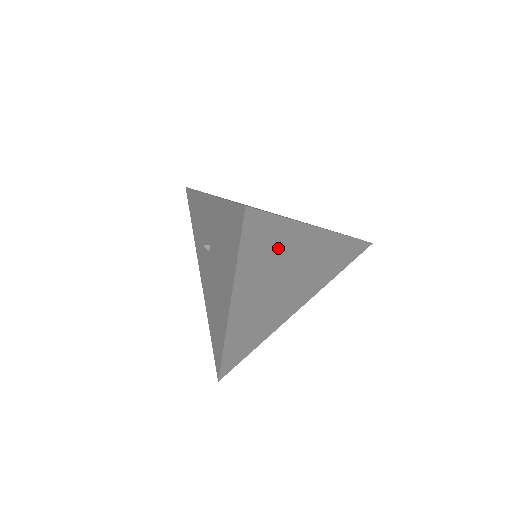
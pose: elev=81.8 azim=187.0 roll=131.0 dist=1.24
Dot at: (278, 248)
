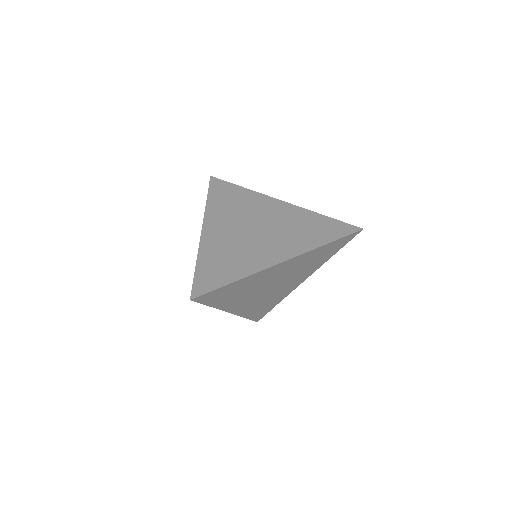
Dot at: (244, 287)
